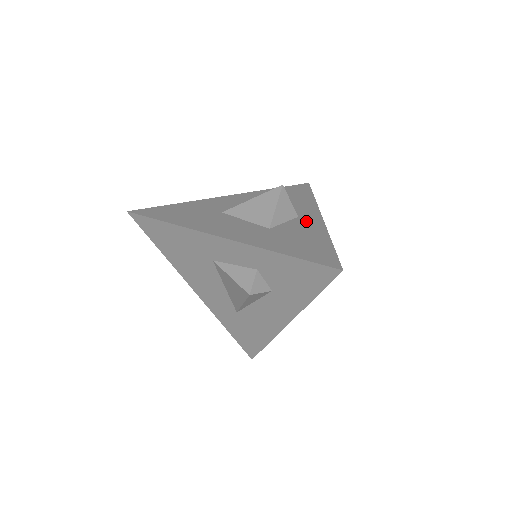
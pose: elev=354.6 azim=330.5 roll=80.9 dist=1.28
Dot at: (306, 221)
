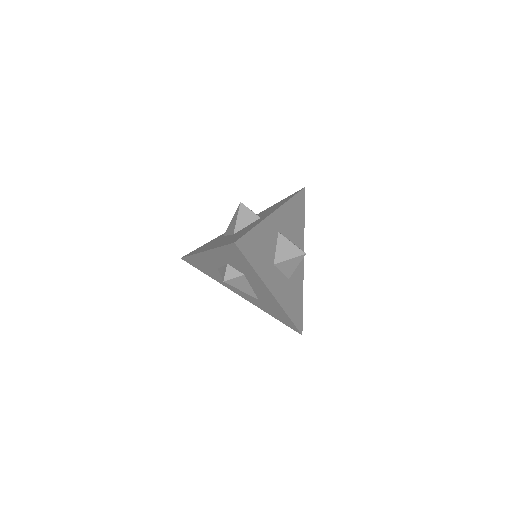
Dot at: (260, 219)
